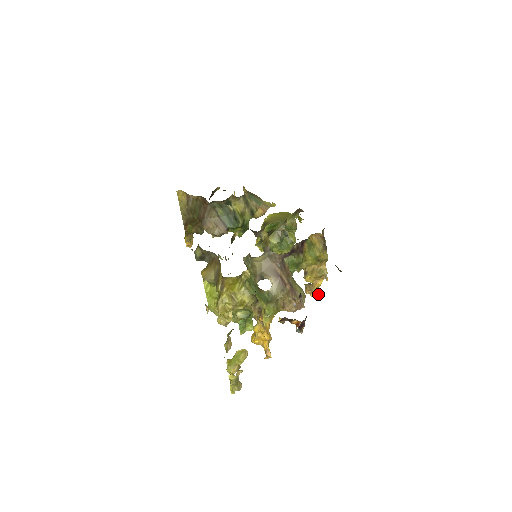
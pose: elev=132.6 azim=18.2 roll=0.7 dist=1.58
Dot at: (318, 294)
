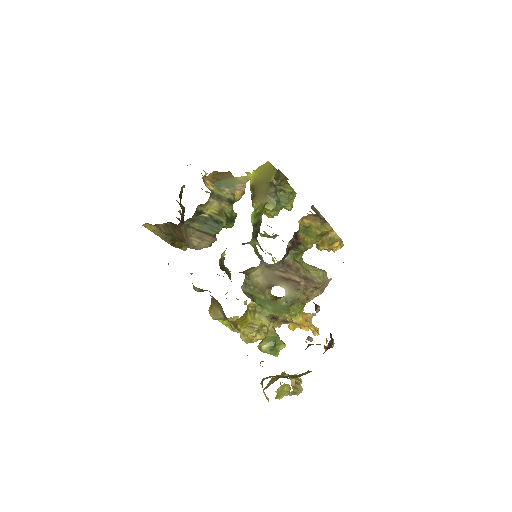
Dot at: (341, 247)
